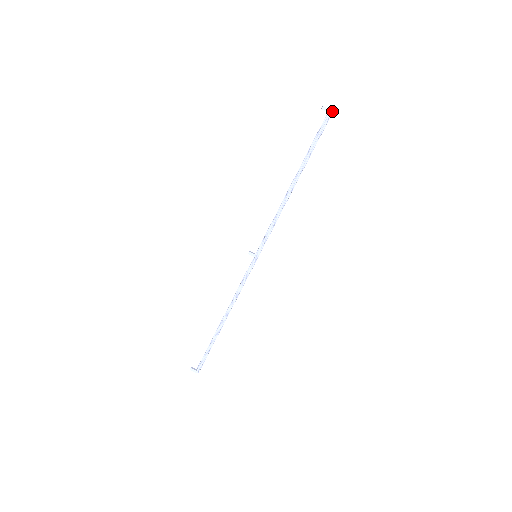
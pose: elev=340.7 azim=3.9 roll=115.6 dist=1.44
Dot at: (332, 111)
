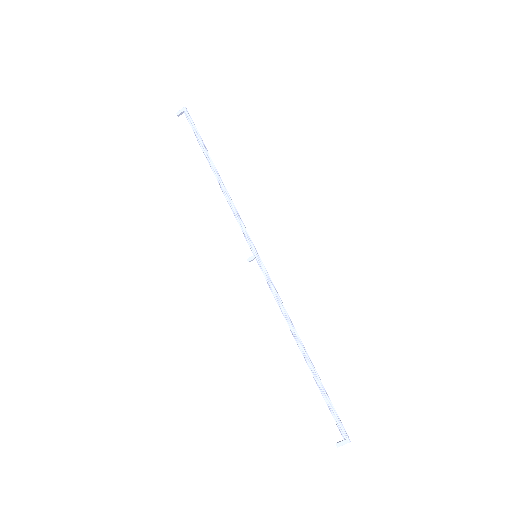
Dot at: (184, 107)
